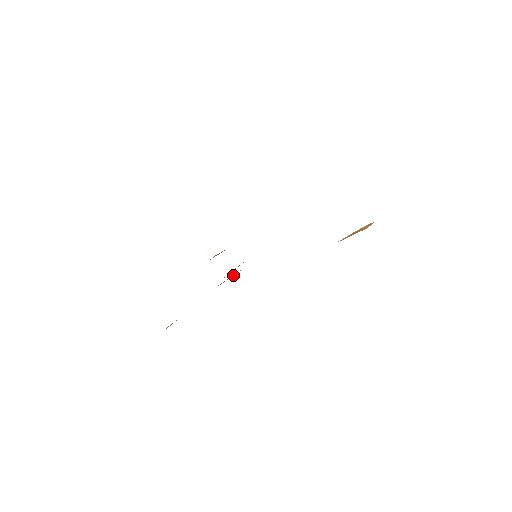
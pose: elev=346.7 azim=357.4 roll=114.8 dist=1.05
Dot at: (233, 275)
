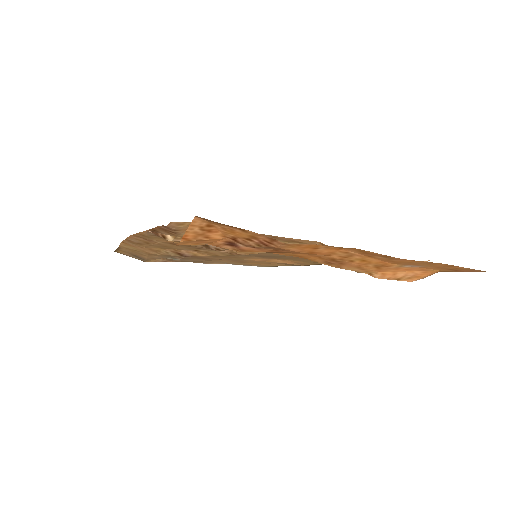
Dot at: occluded
